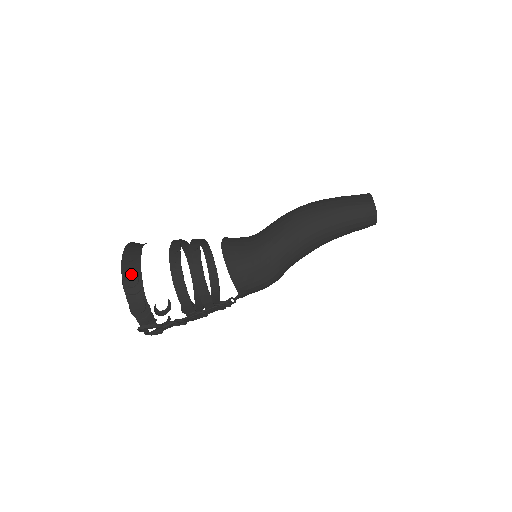
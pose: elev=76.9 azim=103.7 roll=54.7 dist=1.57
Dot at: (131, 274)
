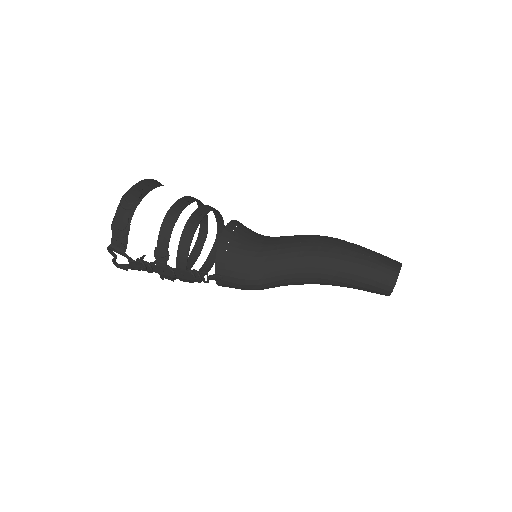
Dot at: (136, 193)
